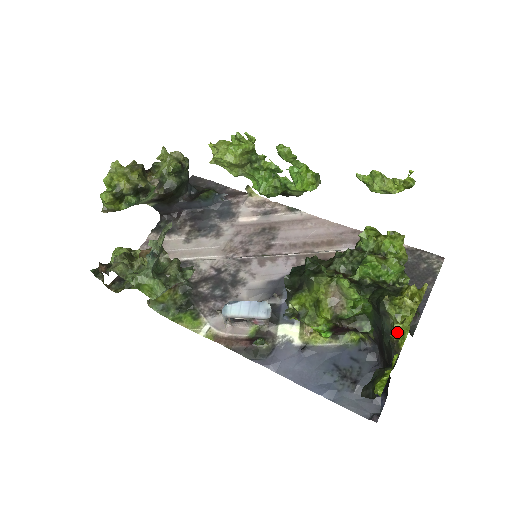
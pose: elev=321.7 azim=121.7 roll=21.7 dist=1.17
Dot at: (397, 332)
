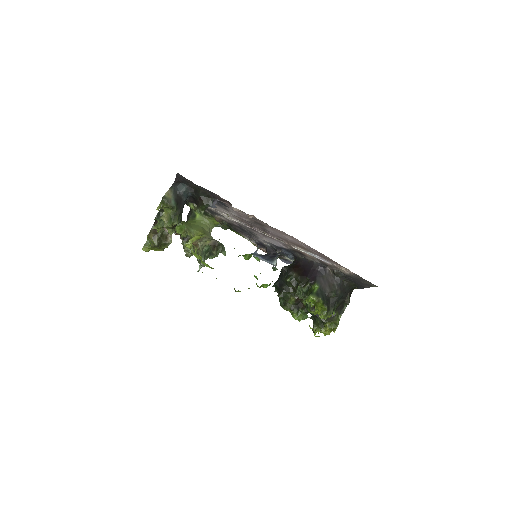
Dot at: occluded
